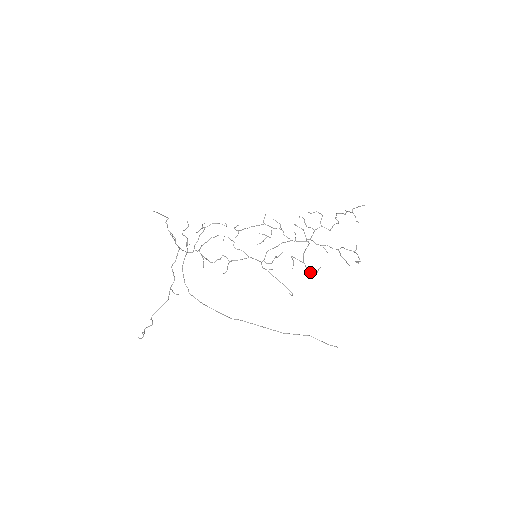
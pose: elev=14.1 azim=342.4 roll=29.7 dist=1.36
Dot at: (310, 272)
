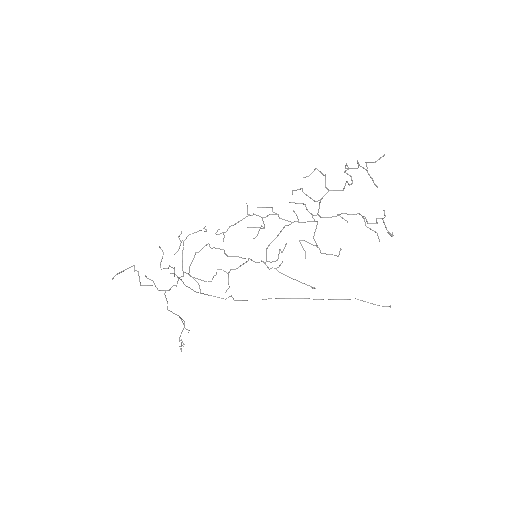
Dot at: (330, 254)
